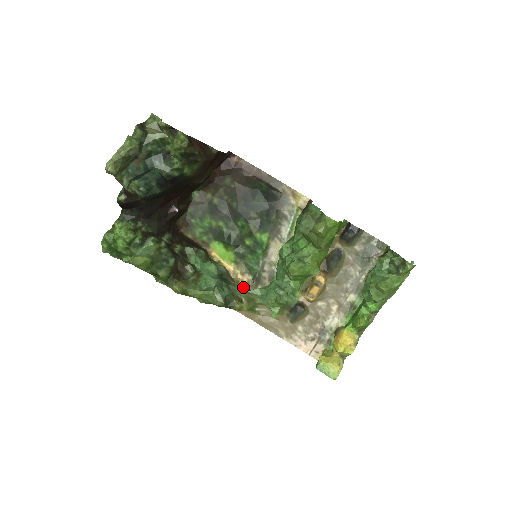
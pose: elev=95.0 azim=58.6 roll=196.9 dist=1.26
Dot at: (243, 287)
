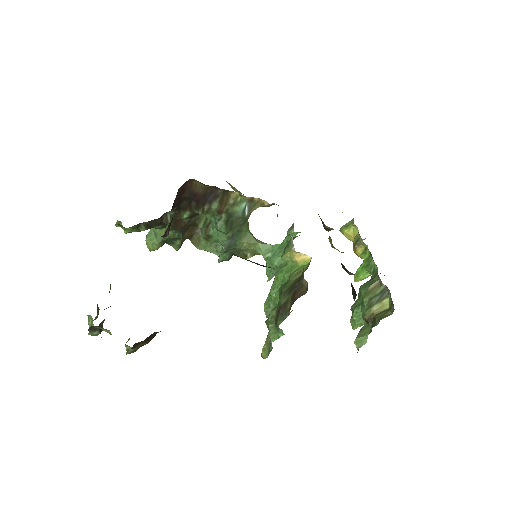
Dot at: (269, 206)
